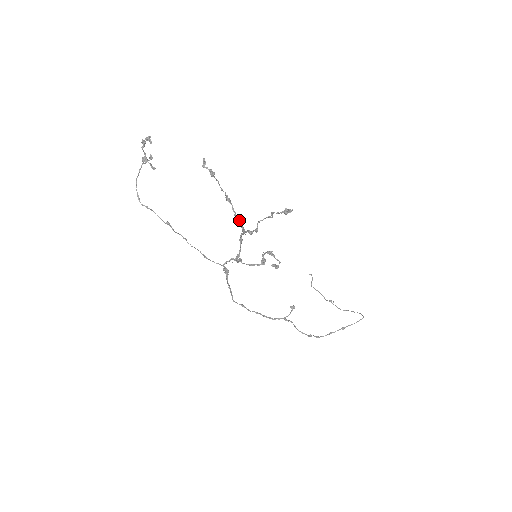
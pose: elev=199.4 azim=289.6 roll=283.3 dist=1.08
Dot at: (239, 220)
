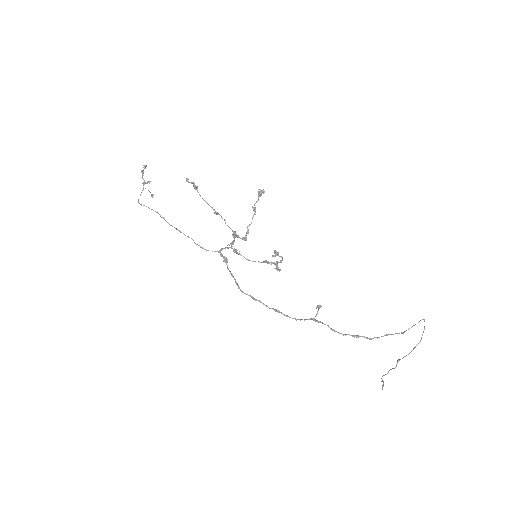
Dot at: (230, 228)
